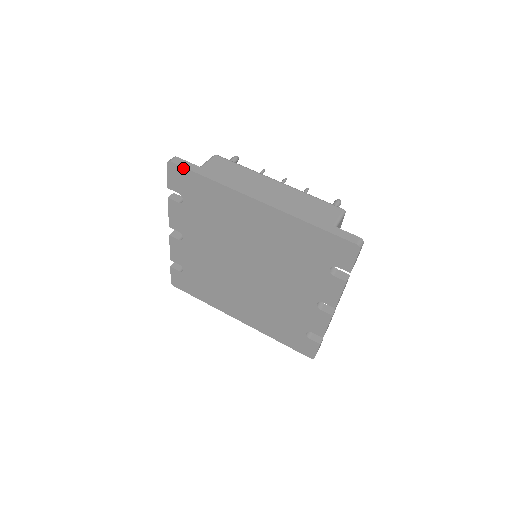
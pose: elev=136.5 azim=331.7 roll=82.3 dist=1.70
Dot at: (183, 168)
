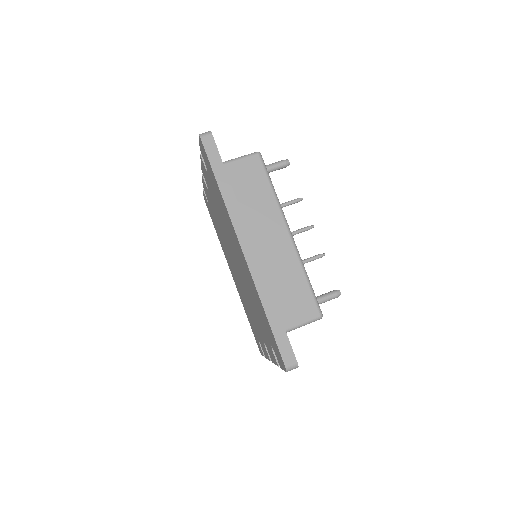
Dot at: (206, 154)
